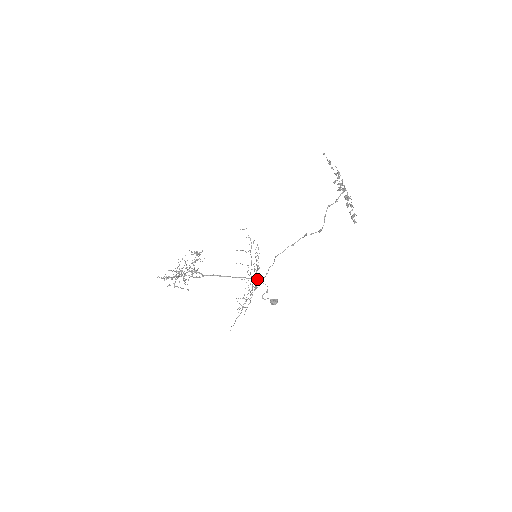
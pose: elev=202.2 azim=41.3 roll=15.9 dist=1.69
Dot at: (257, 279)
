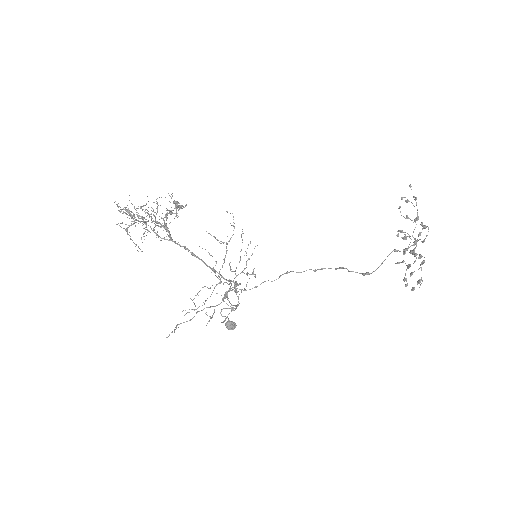
Dot at: (236, 286)
